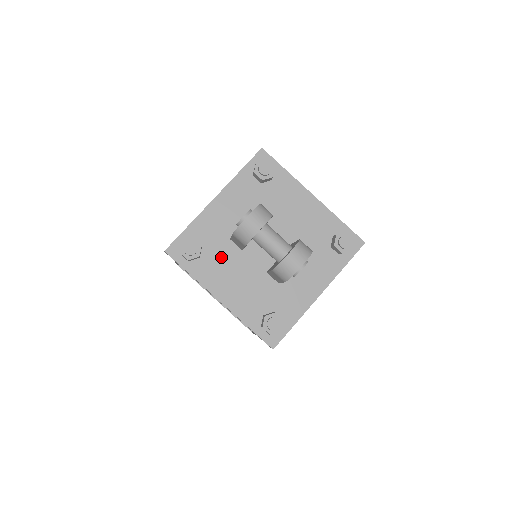
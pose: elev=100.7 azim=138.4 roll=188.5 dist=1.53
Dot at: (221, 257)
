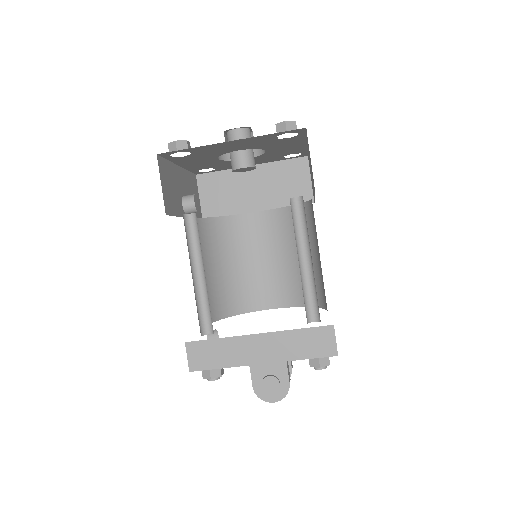
Dot at: occluded
